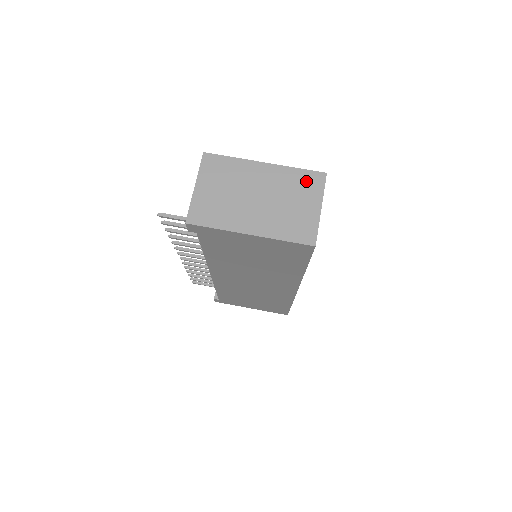
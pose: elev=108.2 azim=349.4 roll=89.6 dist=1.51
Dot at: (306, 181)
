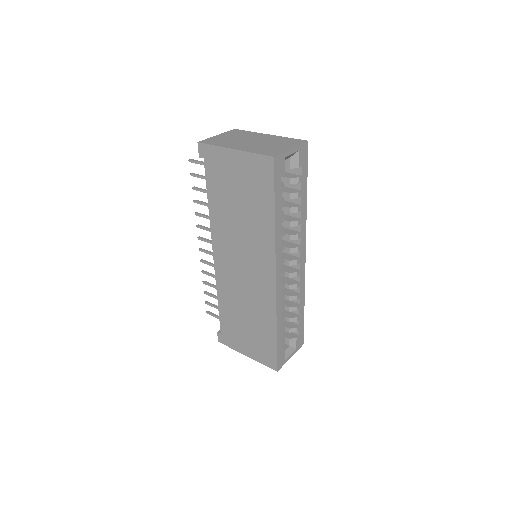
Dot at: (291, 141)
